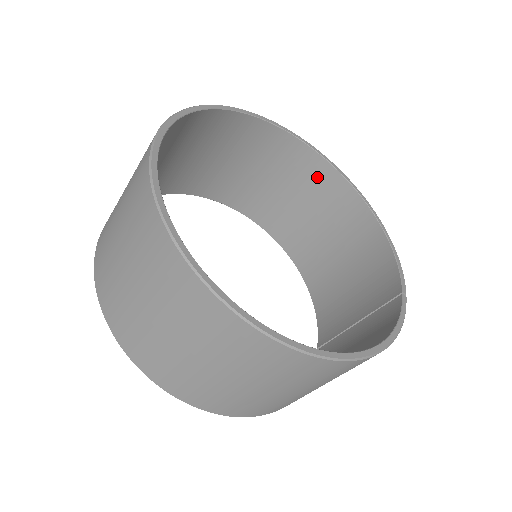
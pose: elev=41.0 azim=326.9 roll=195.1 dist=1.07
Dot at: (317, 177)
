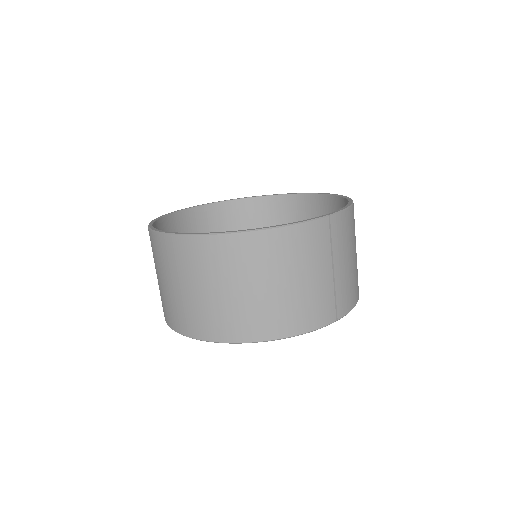
Dot at: (326, 209)
